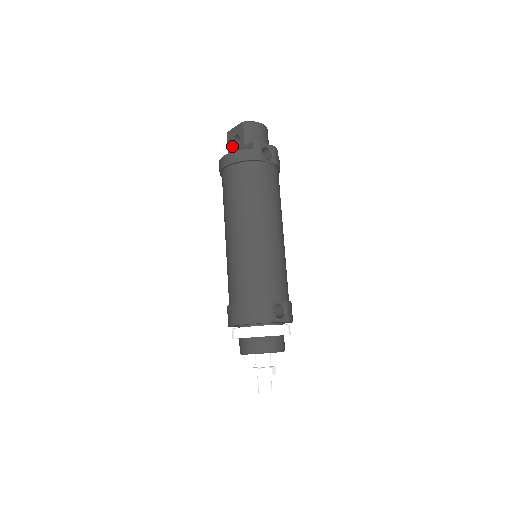
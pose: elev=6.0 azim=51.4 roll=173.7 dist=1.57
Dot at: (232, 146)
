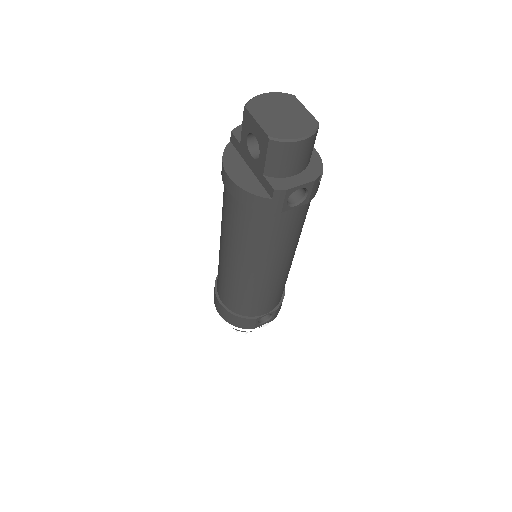
Dot at: (248, 138)
